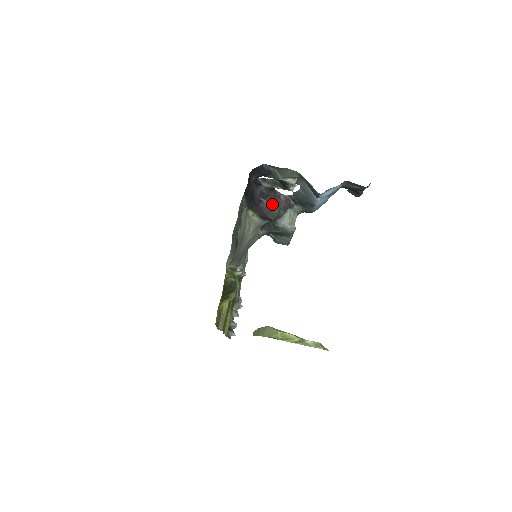
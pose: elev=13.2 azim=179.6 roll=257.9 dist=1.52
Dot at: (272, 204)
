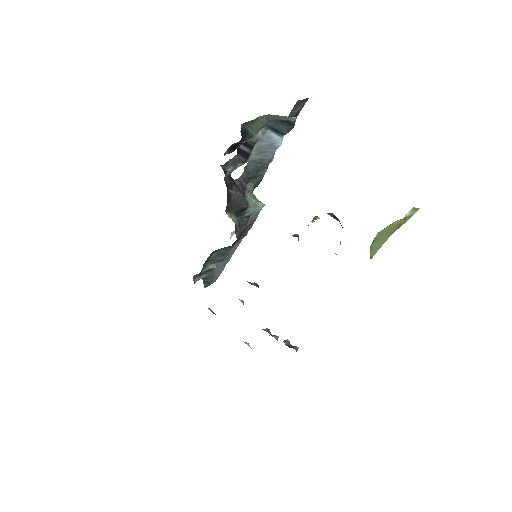
Dot at: (238, 191)
